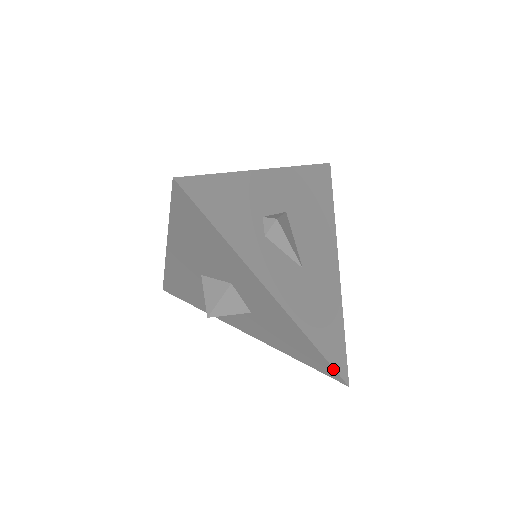
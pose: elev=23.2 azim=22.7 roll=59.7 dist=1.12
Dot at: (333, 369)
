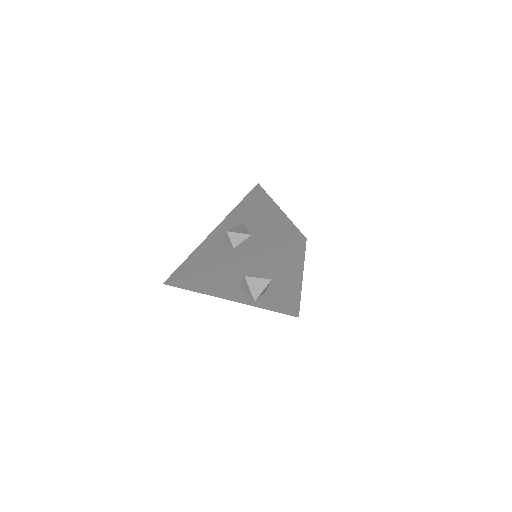
Dot at: (298, 311)
